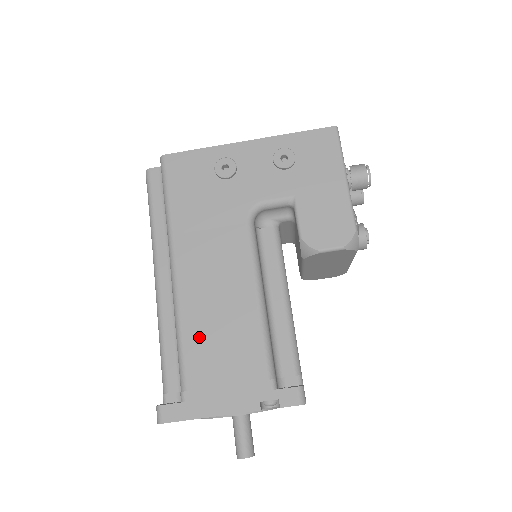
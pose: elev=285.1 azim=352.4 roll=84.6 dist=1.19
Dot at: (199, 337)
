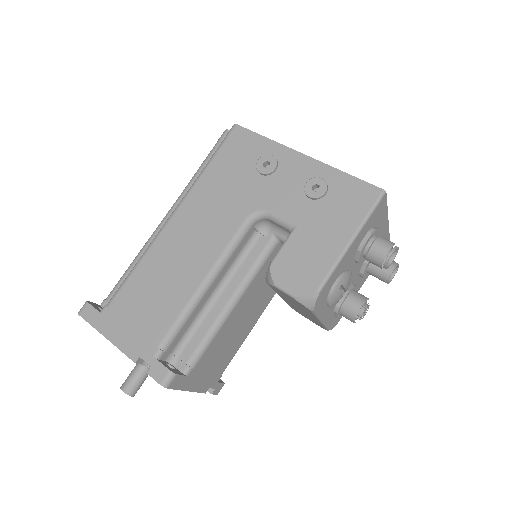
Dot at: (145, 277)
